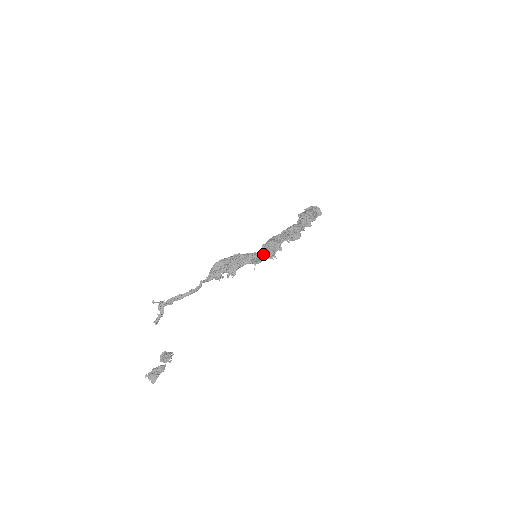
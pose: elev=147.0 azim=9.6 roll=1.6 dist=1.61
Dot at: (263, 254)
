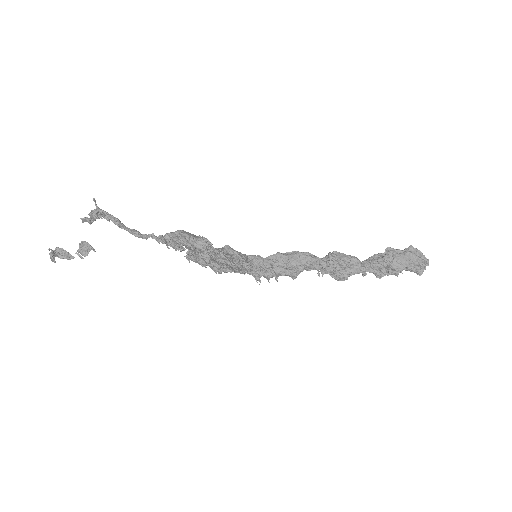
Dot at: (255, 270)
